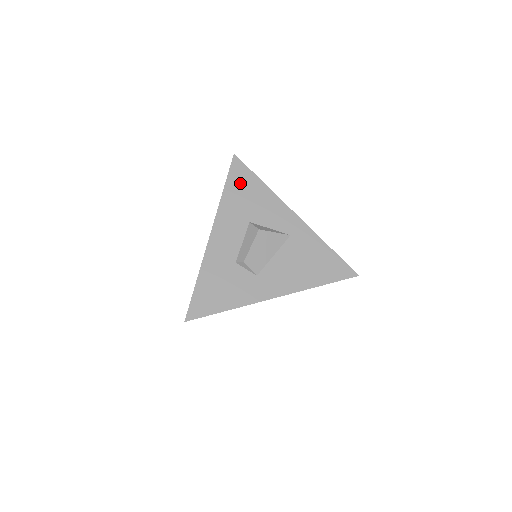
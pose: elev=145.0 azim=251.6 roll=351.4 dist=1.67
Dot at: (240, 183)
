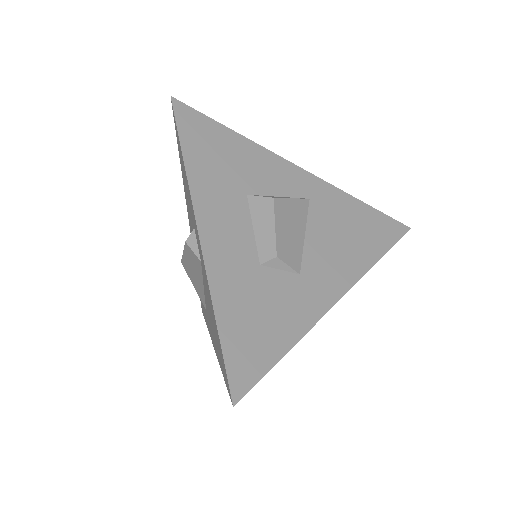
Dot at: (202, 139)
